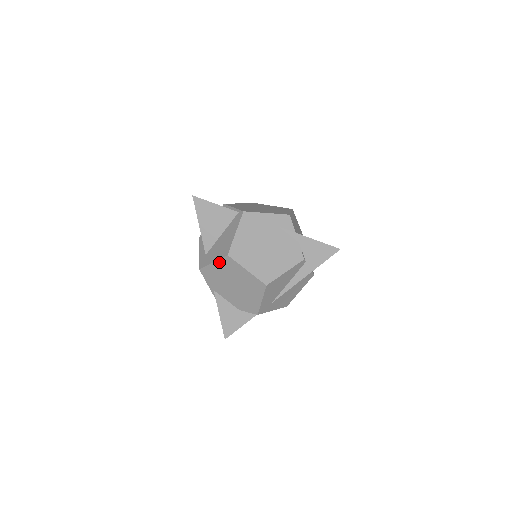
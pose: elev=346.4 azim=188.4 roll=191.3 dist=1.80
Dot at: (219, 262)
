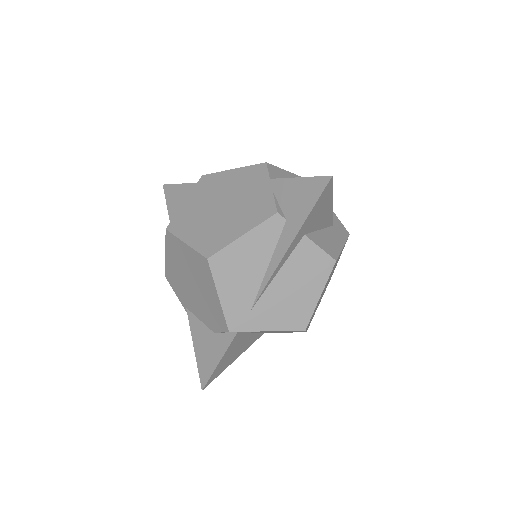
Dot at: (167, 249)
